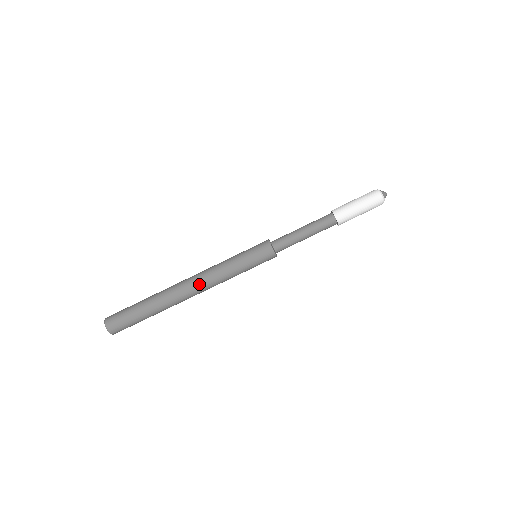
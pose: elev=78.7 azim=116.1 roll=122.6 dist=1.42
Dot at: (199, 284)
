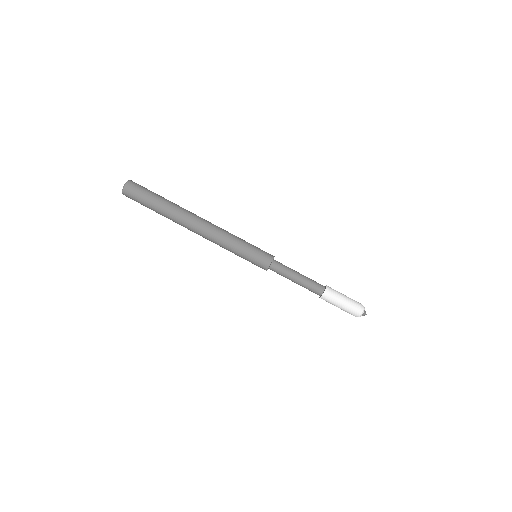
Dot at: (208, 228)
